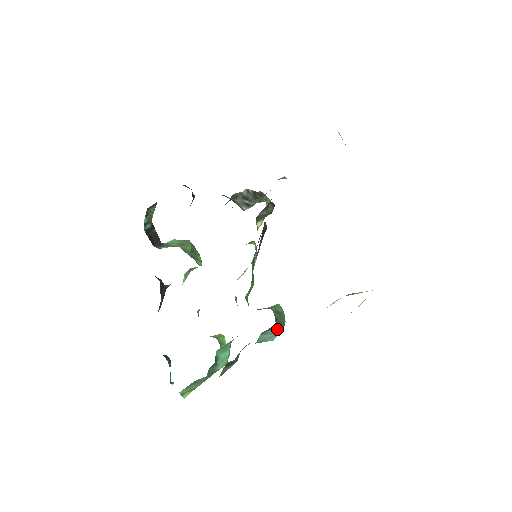
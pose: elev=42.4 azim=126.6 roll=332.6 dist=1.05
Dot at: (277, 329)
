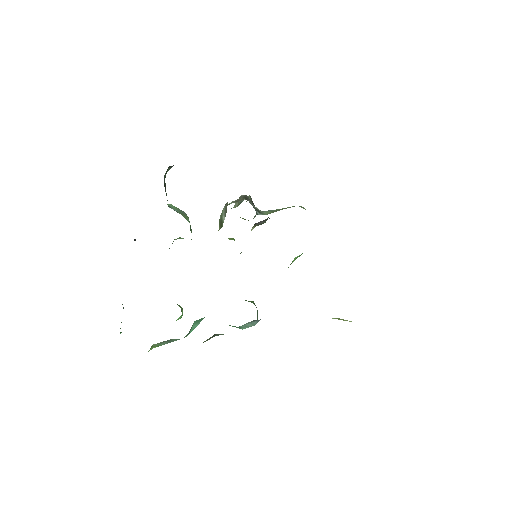
Dot at: occluded
